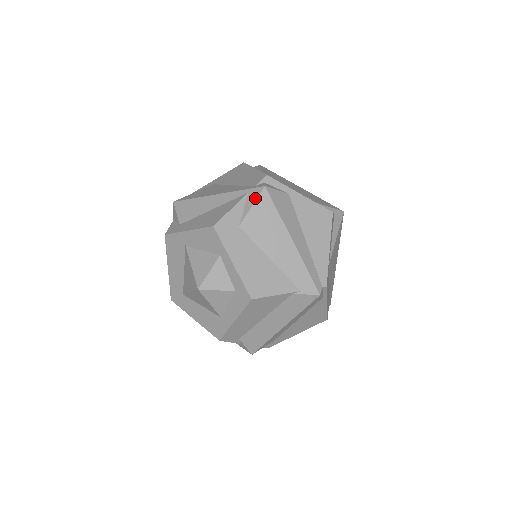
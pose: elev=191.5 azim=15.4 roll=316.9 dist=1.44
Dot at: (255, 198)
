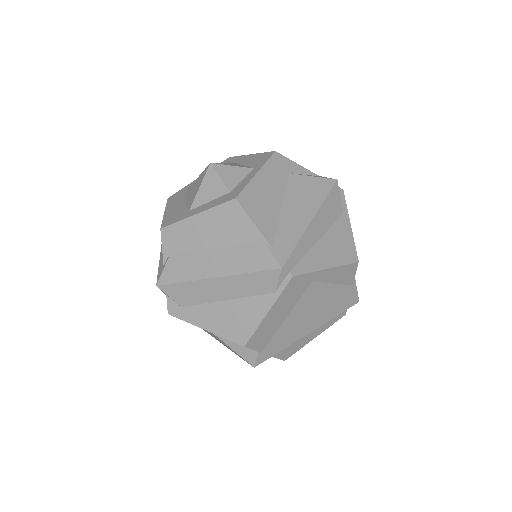
Dot at: (322, 177)
